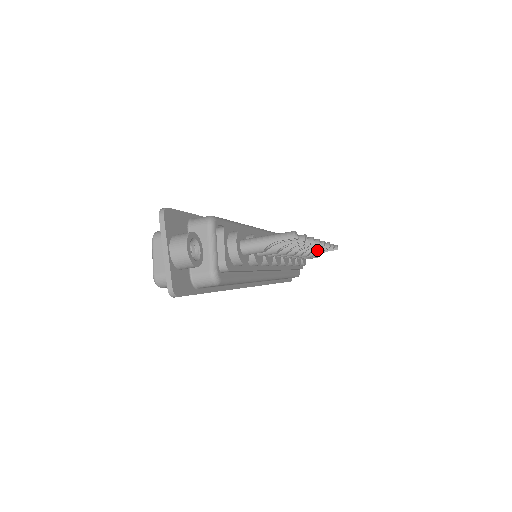
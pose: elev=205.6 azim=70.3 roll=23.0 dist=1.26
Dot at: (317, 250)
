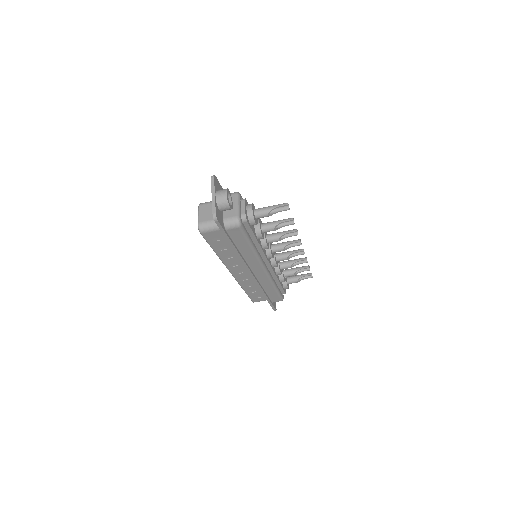
Dot at: (298, 269)
